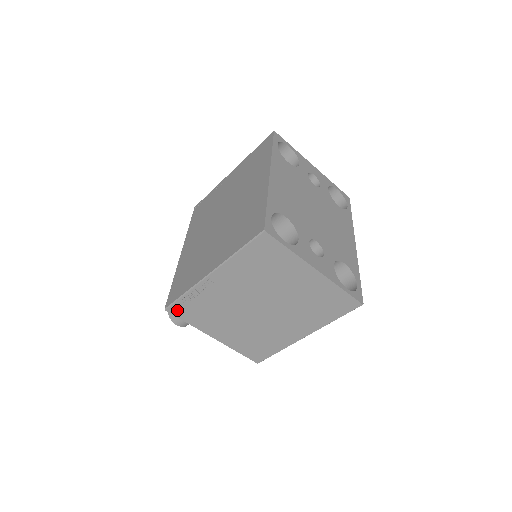
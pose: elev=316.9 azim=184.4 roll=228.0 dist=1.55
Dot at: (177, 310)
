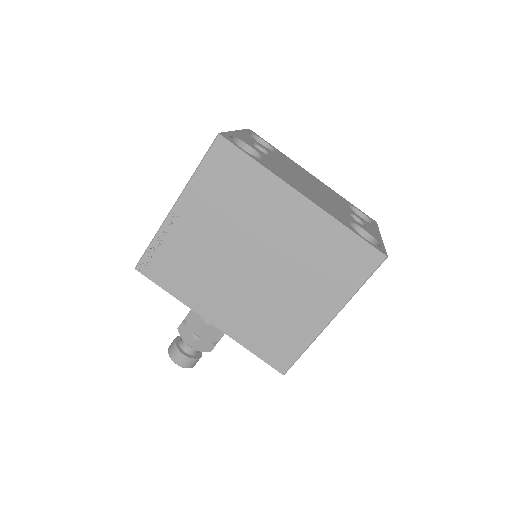
Dot at: occluded
